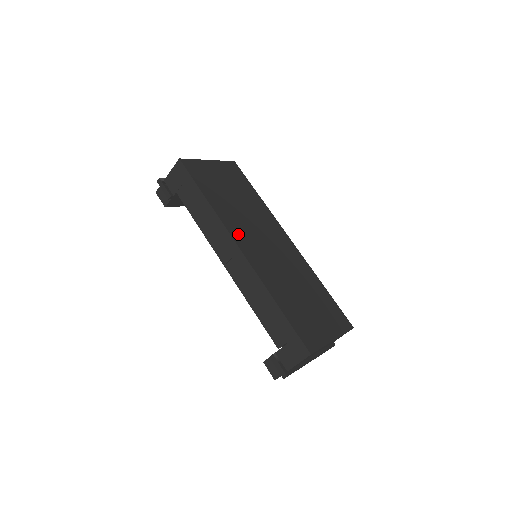
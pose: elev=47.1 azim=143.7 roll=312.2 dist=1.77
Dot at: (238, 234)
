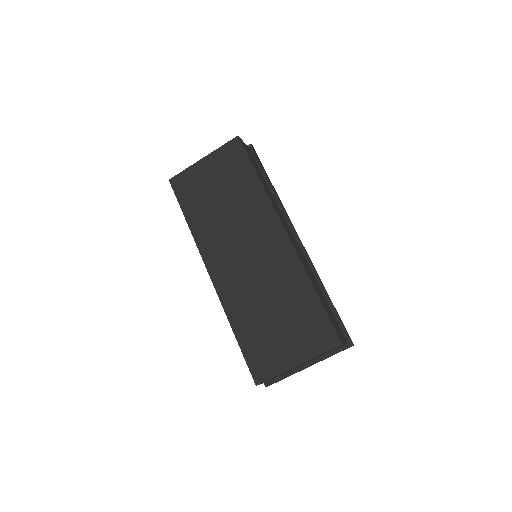
Dot at: (212, 255)
